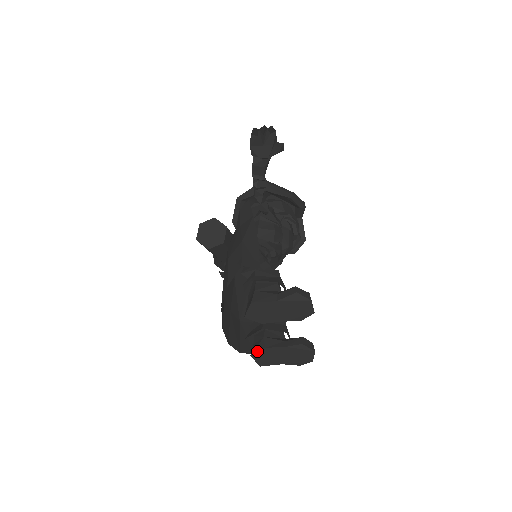
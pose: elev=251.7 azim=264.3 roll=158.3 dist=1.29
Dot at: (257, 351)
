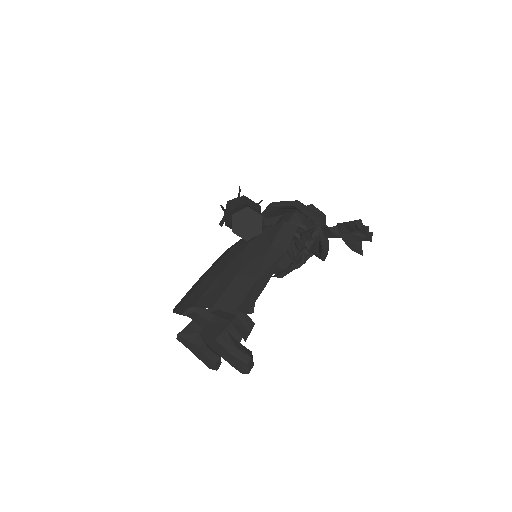
Dot at: (185, 338)
